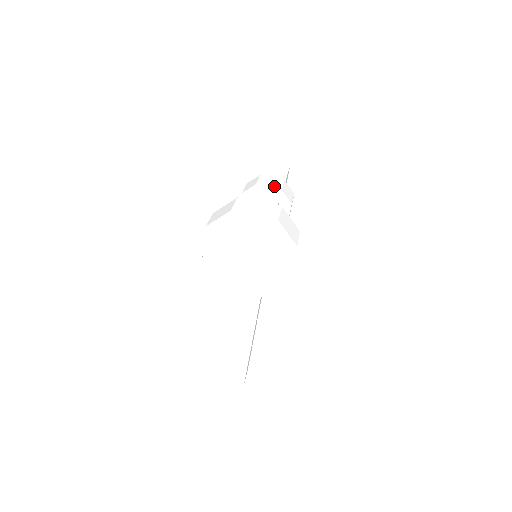
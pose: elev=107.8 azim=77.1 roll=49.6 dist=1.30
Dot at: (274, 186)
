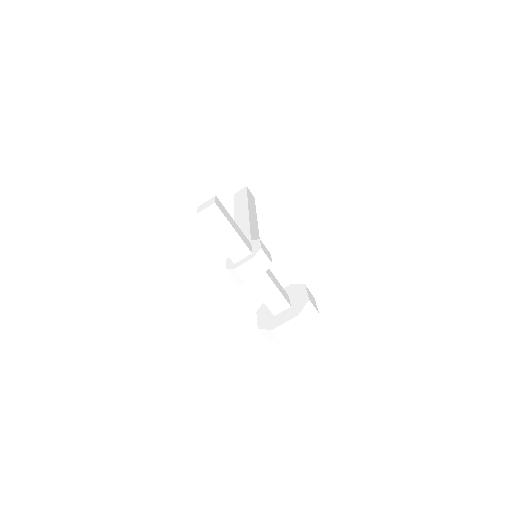
Dot at: (257, 275)
